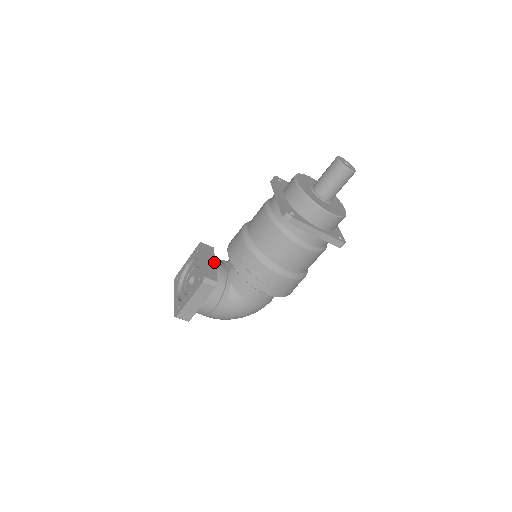
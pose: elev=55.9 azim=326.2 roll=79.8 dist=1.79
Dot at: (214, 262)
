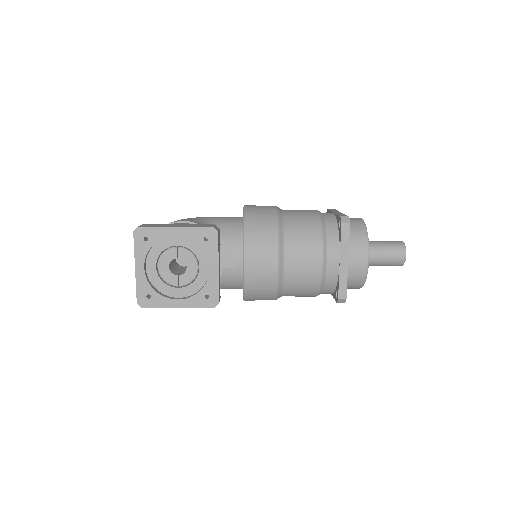
Dot at: occluded
